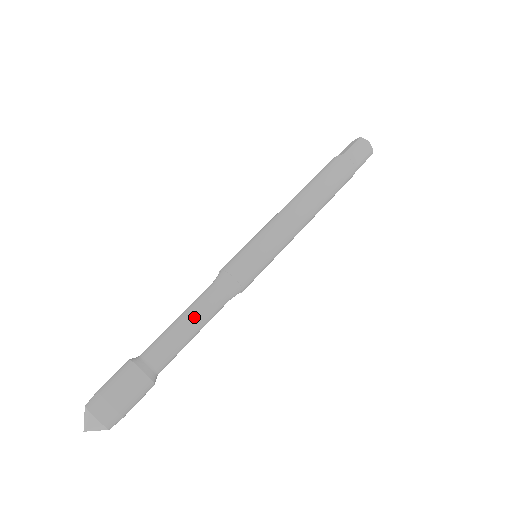
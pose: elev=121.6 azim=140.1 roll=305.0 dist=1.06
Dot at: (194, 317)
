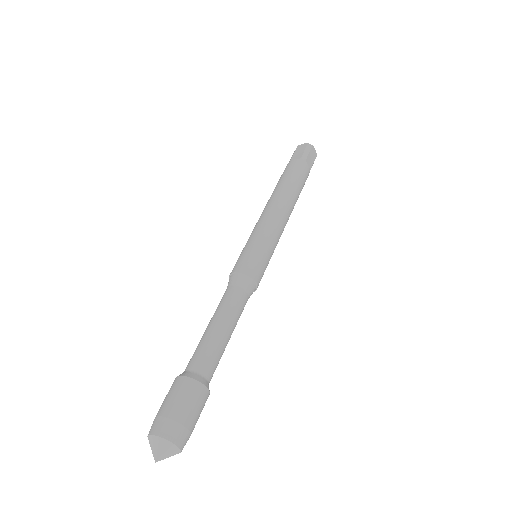
Dot at: (230, 322)
